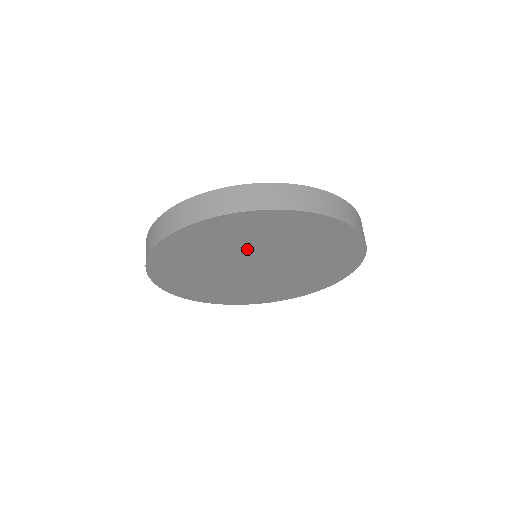
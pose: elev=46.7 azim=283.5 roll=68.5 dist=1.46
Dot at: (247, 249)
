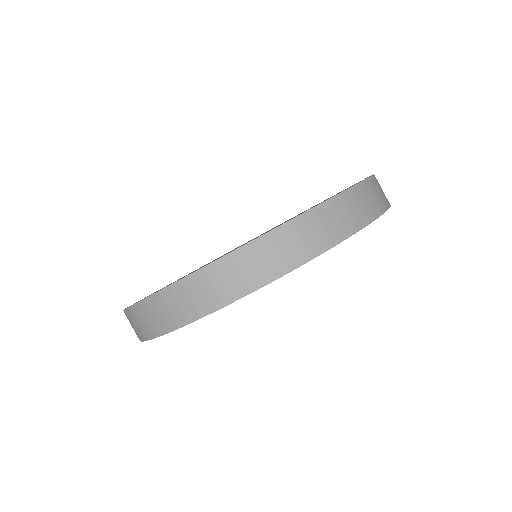
Dot at: occluded
